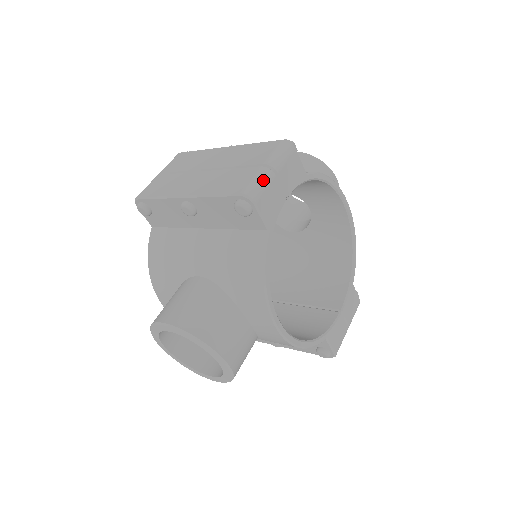
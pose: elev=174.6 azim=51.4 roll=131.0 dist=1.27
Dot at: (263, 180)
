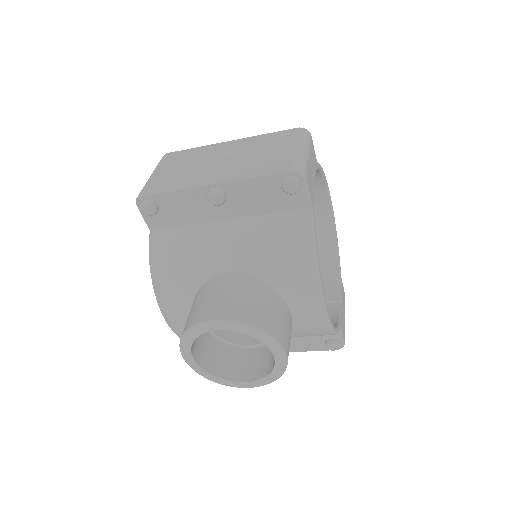
Dot at: (303, 158)
